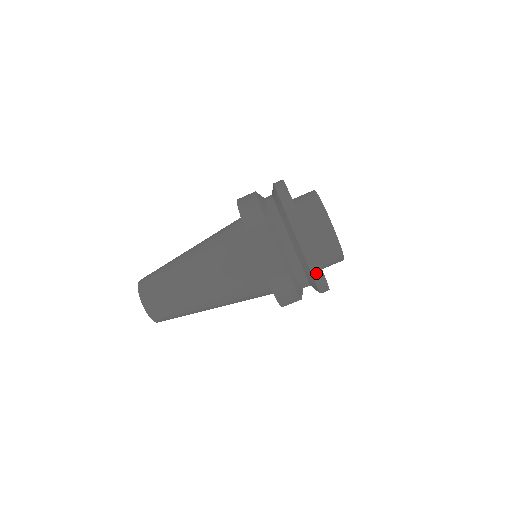
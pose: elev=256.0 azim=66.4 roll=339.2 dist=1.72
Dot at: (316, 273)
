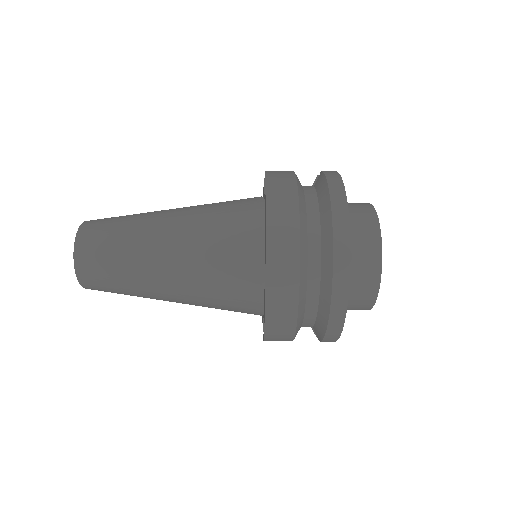
Dot at: (334, 325)
